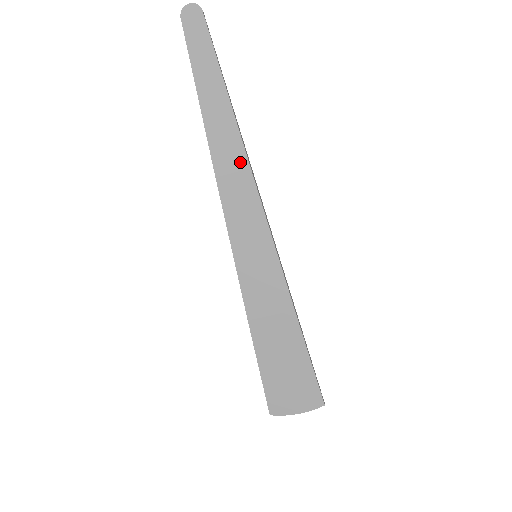
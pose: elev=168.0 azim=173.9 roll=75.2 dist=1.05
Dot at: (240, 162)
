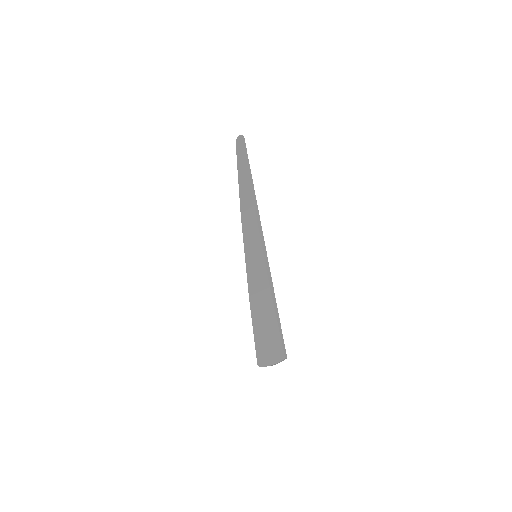
Dot at: (250, 203)
